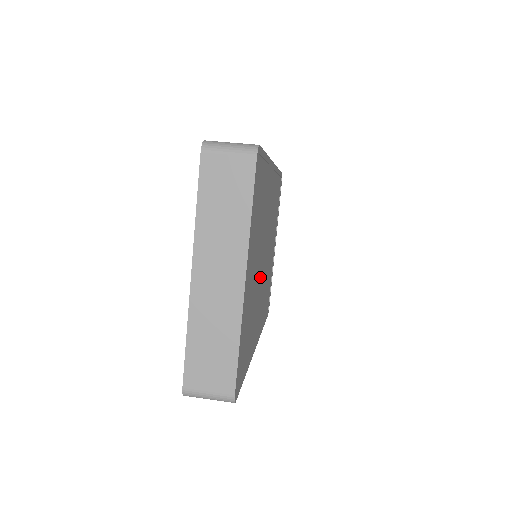
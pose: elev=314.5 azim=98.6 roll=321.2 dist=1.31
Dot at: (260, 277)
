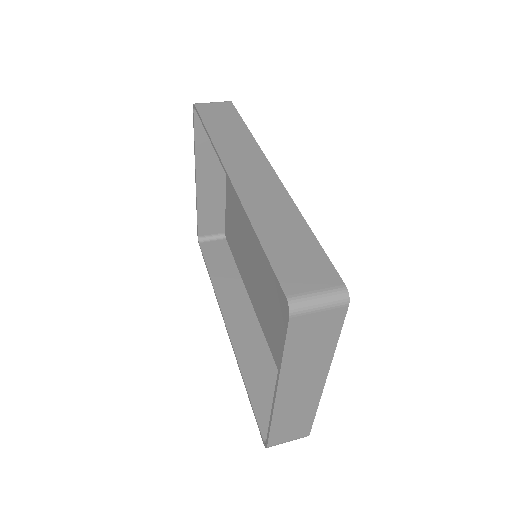
Dot at: occluded
